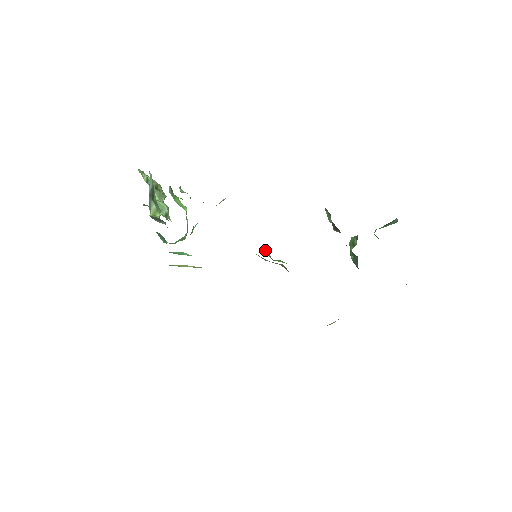
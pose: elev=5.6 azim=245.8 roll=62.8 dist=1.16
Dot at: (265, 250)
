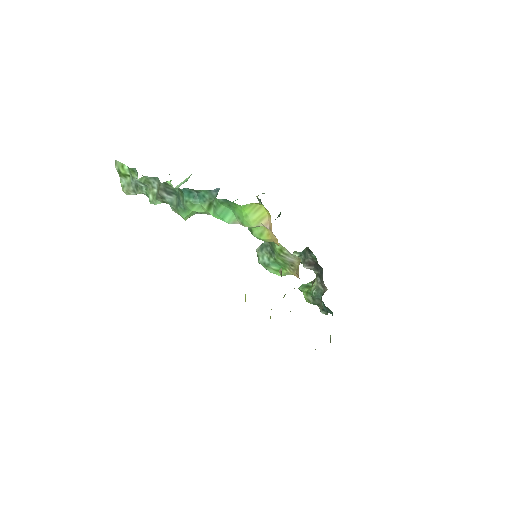
Dot at: (262, 255)
